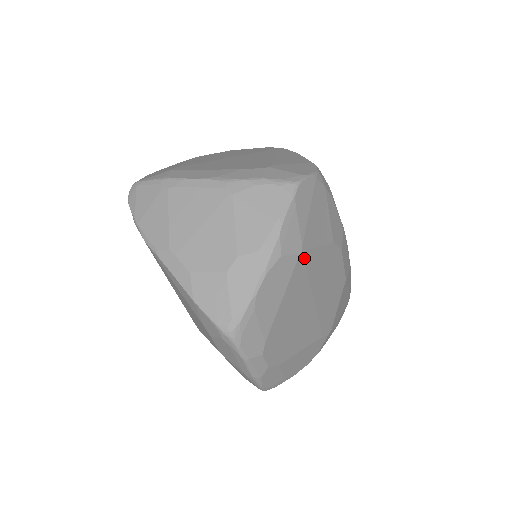
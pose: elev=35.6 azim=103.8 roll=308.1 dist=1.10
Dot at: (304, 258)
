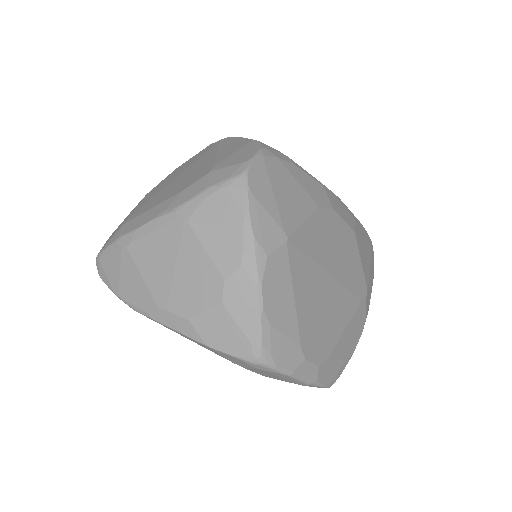
Dot at: (294, 243)
